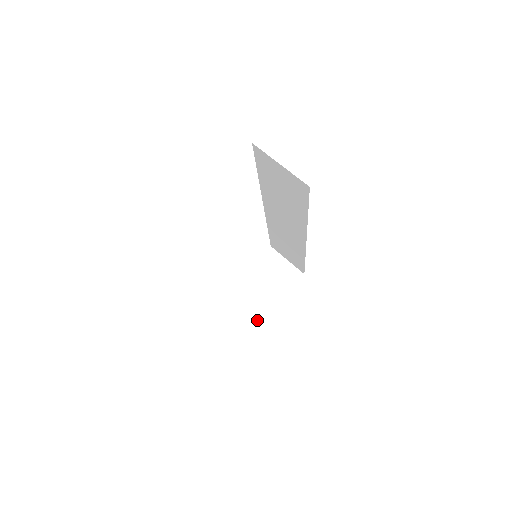
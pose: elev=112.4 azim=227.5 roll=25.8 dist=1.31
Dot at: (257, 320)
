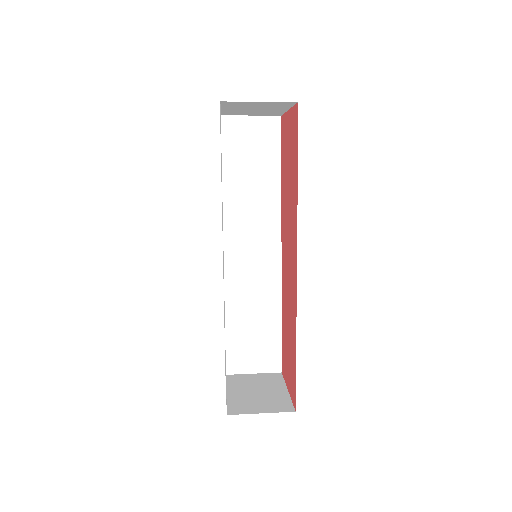
Dot at: (289, 411)
